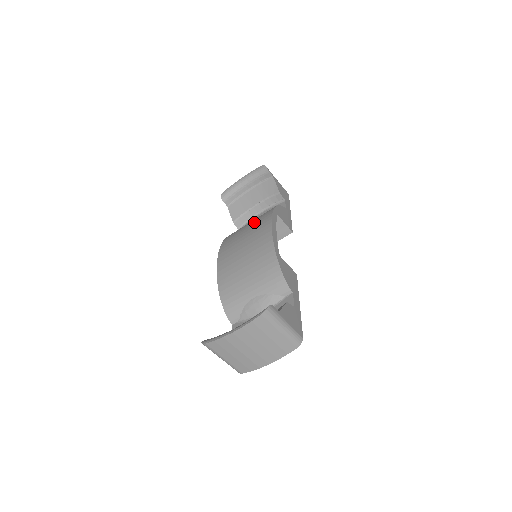
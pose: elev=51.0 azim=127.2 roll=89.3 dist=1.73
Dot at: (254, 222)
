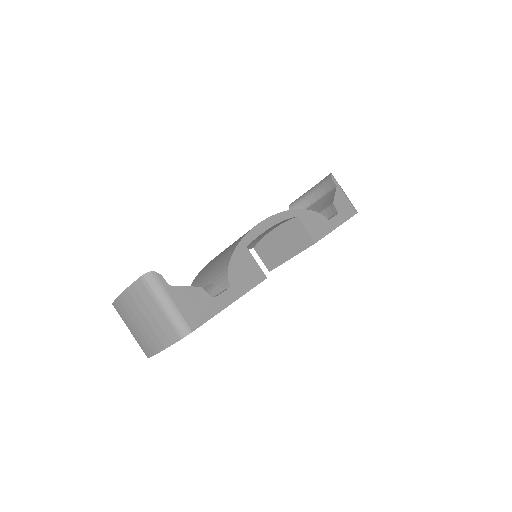
Dot at: occluded
